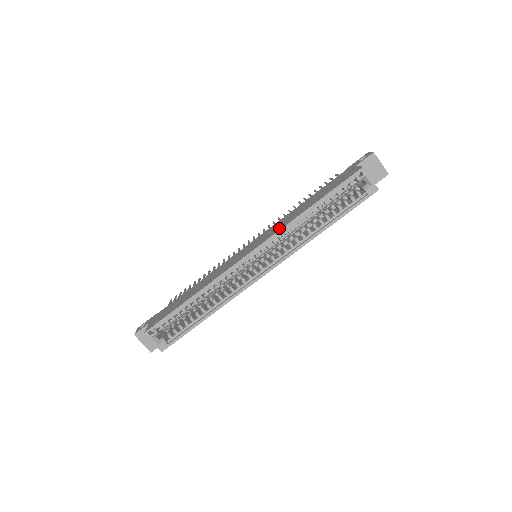
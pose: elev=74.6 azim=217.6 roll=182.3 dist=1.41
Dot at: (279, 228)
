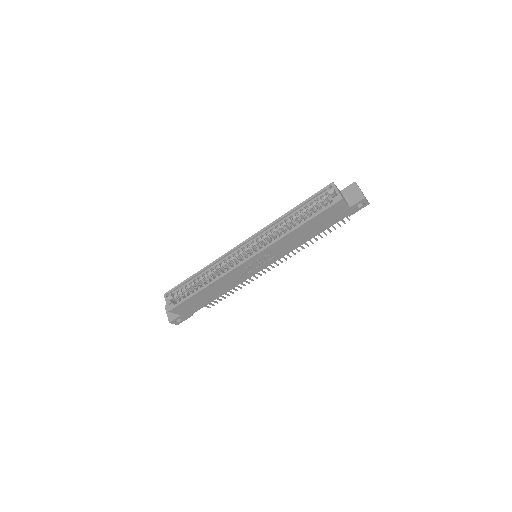
Dot at: (269, 228)
